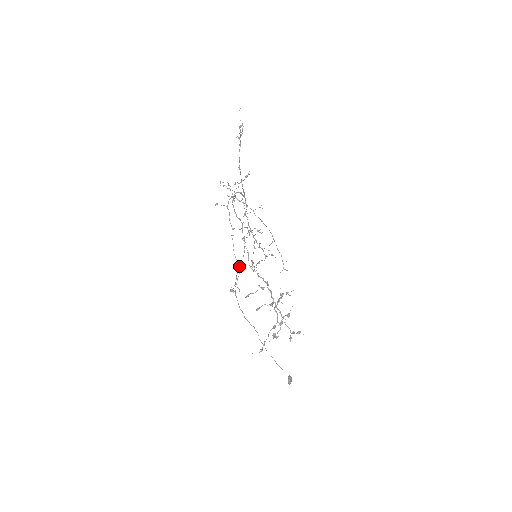
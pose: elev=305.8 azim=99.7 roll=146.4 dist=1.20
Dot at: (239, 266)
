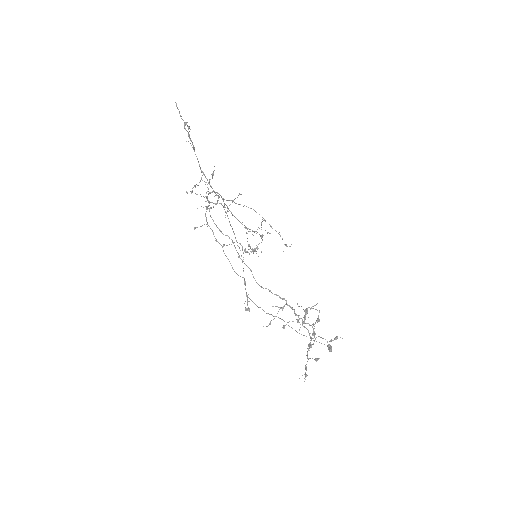
Dot at: occluded
